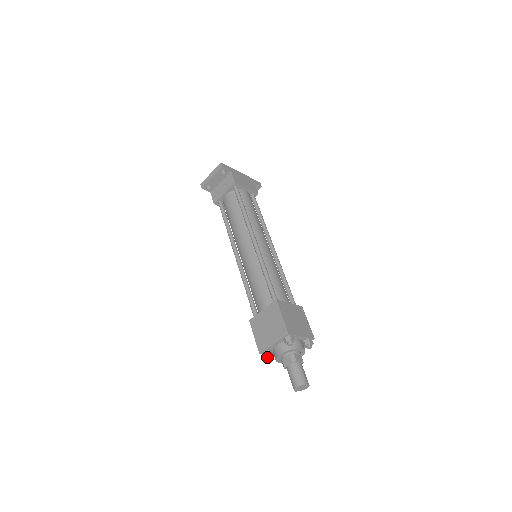
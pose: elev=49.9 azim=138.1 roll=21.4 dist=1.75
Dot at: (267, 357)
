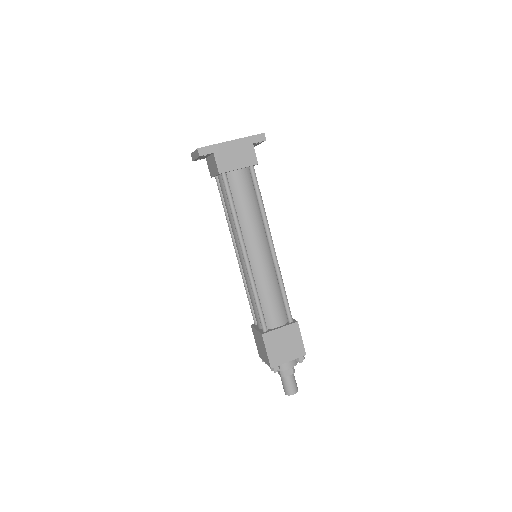
Dot at: occluded
